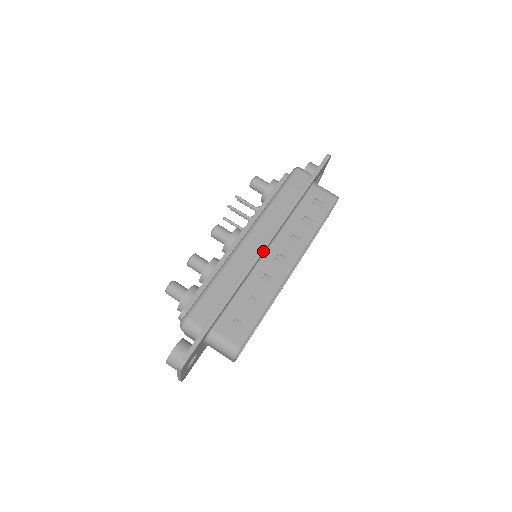
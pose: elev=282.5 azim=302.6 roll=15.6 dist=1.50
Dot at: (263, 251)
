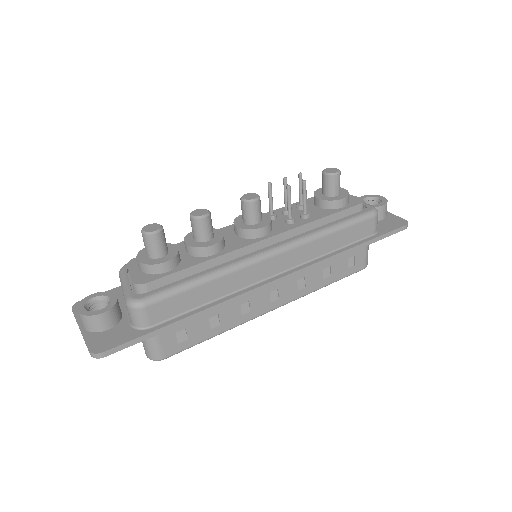
Dot at: occluded
